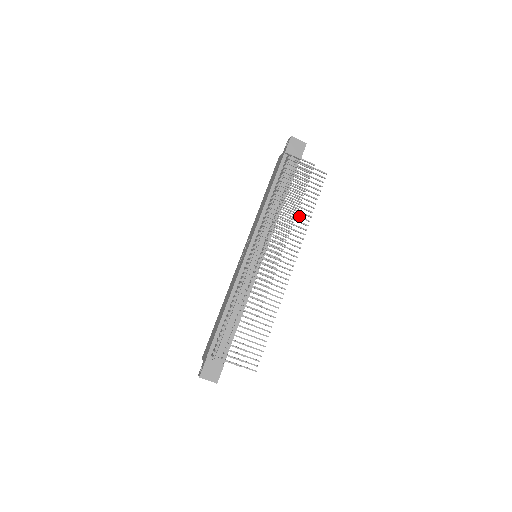
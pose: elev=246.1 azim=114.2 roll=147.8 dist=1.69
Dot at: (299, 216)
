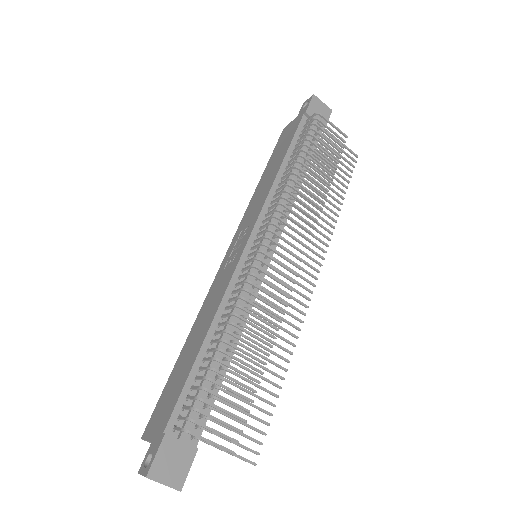
Dot at: occluded
